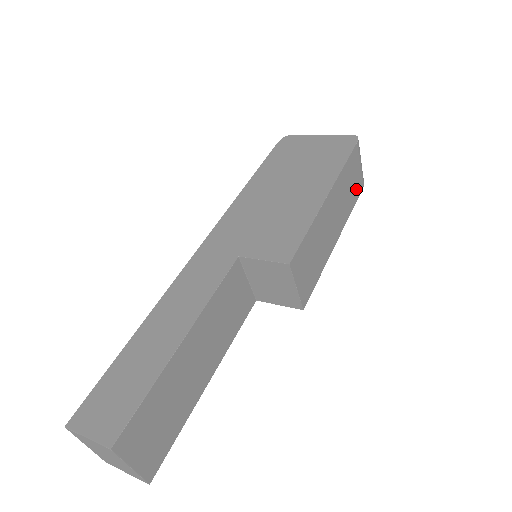
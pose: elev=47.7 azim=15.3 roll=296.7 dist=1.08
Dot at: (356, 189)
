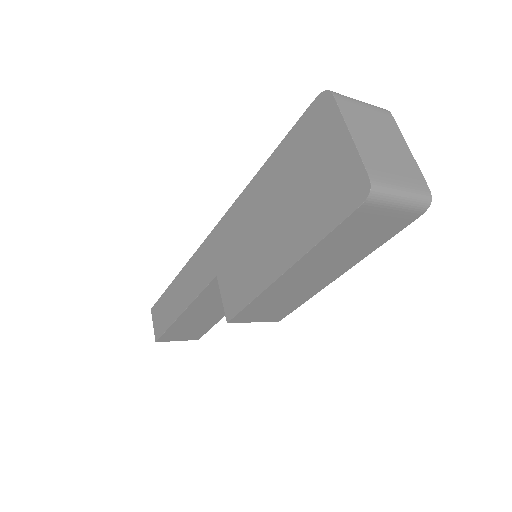
Dot at: (386, 230)
